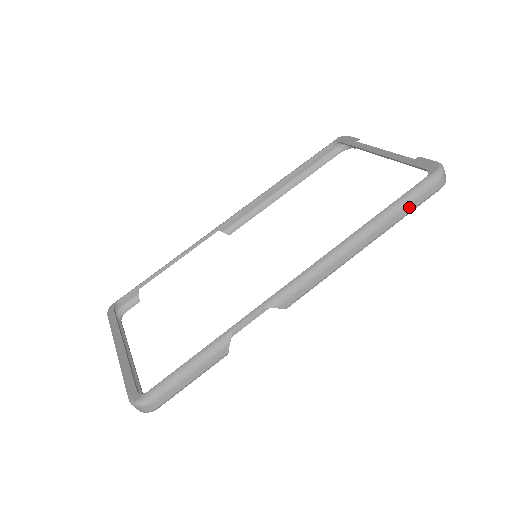
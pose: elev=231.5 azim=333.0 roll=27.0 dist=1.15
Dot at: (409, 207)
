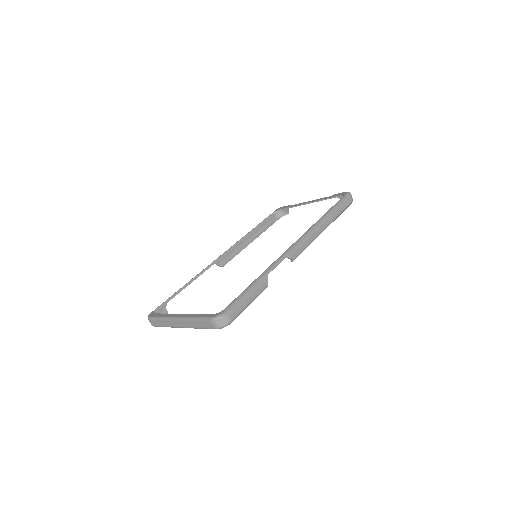
Dot at: (340, 209)
